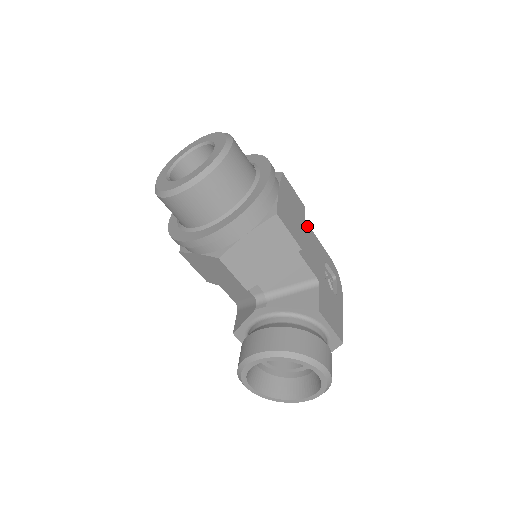
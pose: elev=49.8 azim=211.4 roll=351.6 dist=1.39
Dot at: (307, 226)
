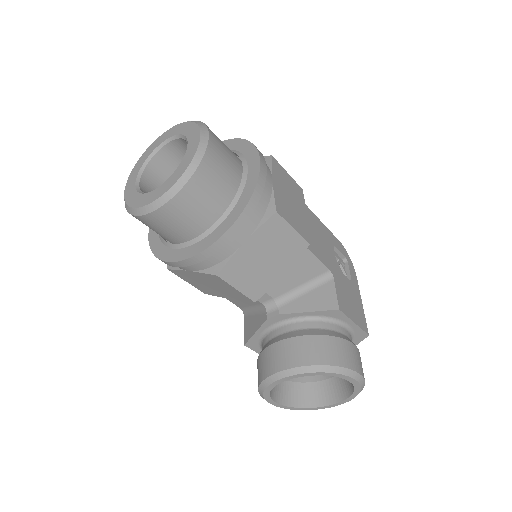
Dot at: (308, 210)
